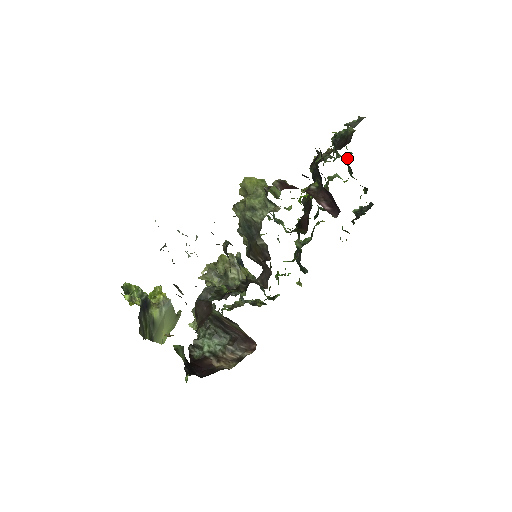
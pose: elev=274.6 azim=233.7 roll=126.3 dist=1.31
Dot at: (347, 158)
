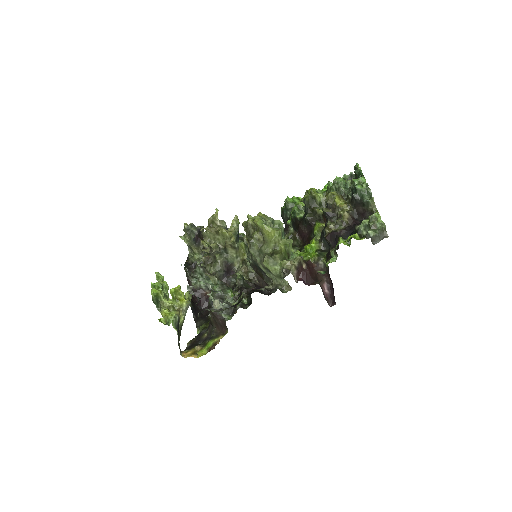
Dot at: (358, 176)
